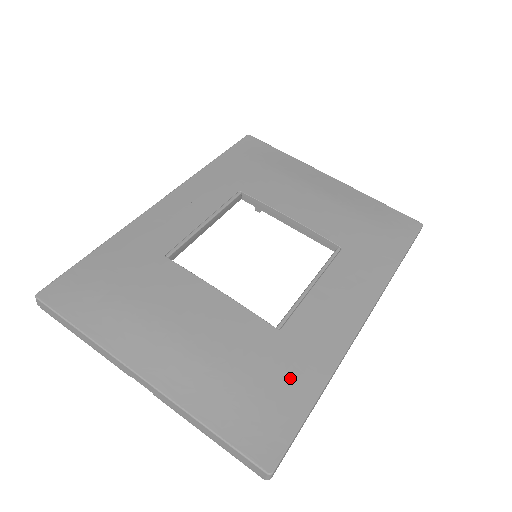
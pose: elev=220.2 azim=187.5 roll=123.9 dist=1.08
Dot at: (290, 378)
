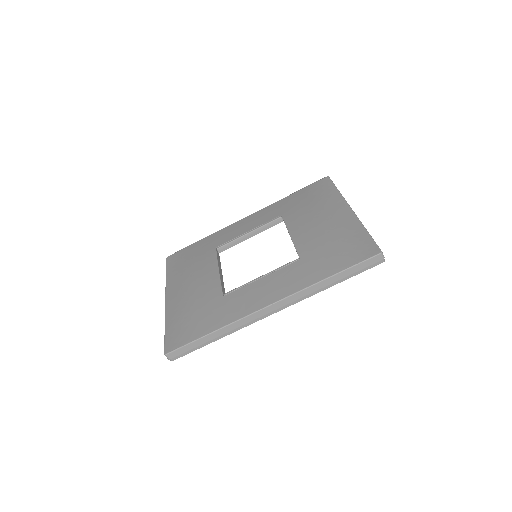
Dot at: (206, 320)
